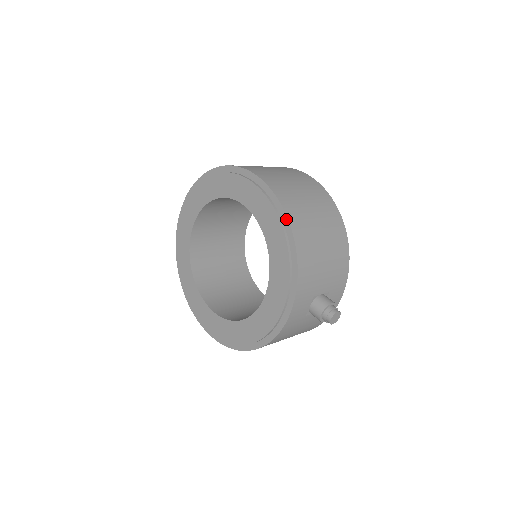
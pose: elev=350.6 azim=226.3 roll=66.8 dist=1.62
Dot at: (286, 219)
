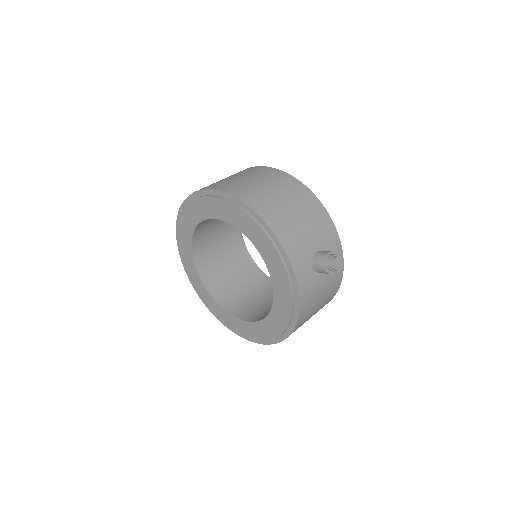
Dot at: (247, 207)
